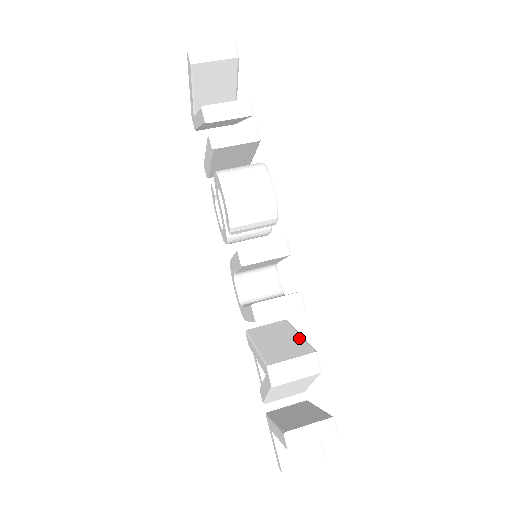
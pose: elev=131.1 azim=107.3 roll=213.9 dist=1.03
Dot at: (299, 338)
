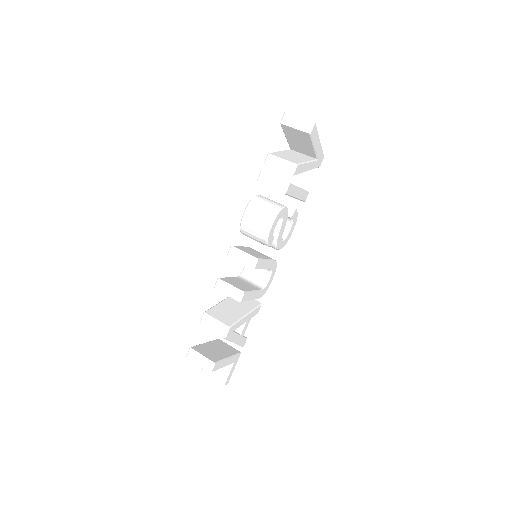
Dot at: (241, 315)
